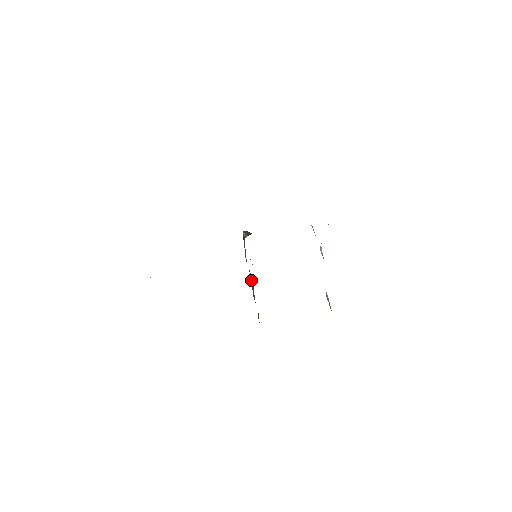
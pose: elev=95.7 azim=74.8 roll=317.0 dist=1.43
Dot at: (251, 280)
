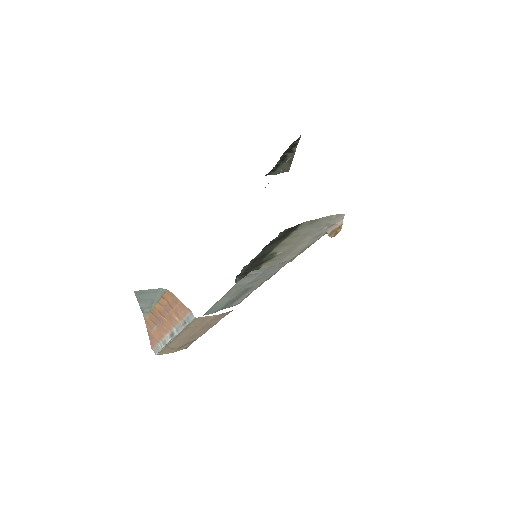
Dot at: occluded
